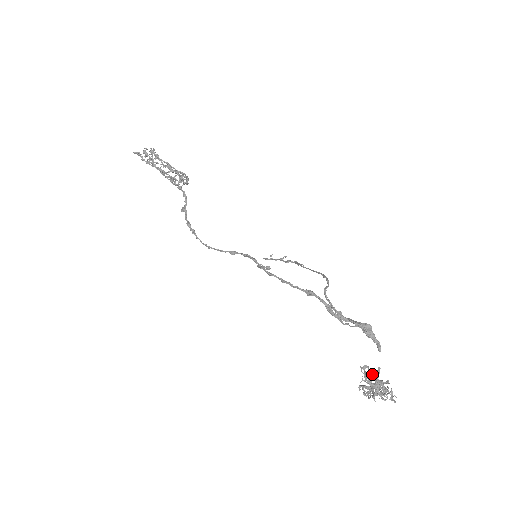
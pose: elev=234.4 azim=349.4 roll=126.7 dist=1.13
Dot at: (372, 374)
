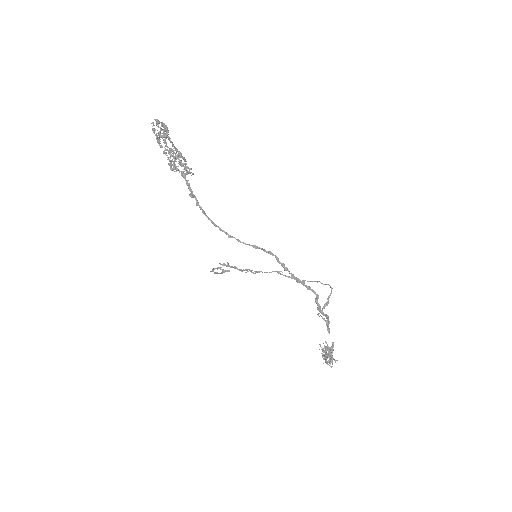
Dot at: (330, 347)
